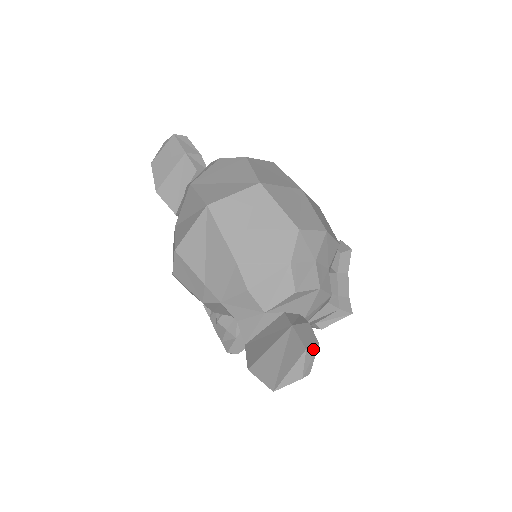
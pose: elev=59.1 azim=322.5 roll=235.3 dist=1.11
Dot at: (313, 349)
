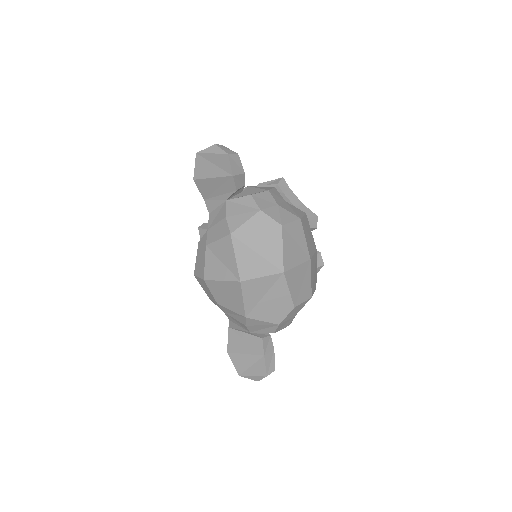
Dot at: (270, 373)
